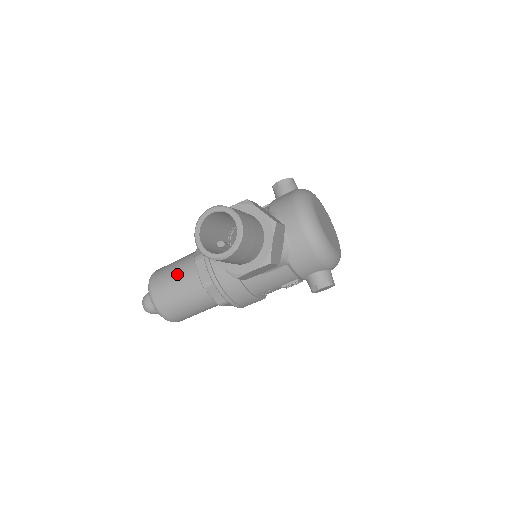
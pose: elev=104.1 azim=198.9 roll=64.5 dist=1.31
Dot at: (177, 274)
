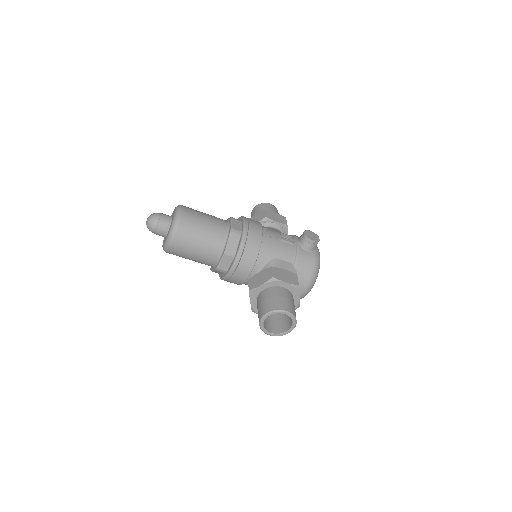
Dot at: (203, 246)
